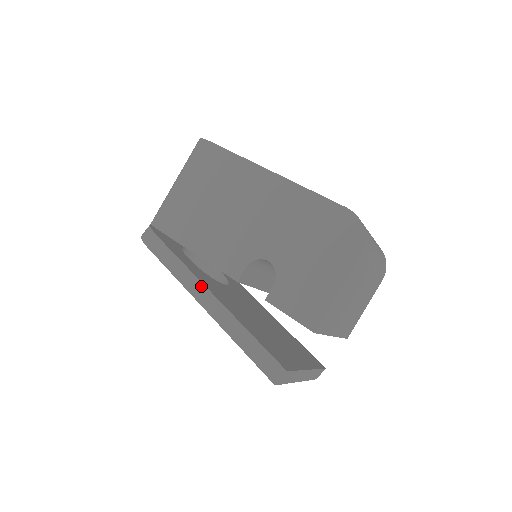
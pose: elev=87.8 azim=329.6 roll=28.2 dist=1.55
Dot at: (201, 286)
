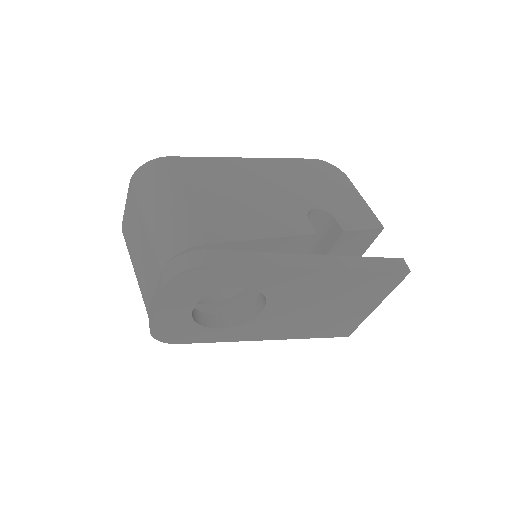
Dot at: (299, 256)
